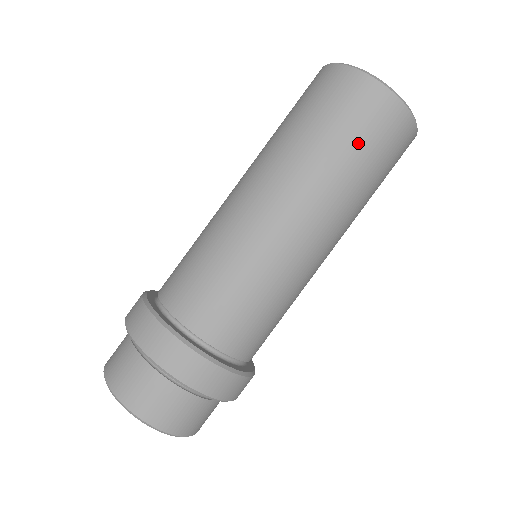
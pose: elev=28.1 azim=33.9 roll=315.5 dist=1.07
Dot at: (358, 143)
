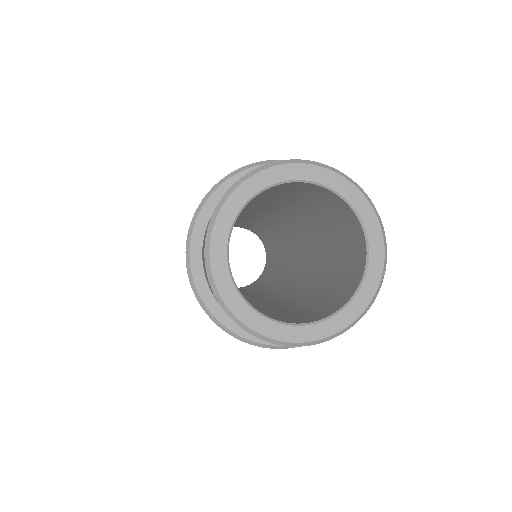
Dot at: occluded
